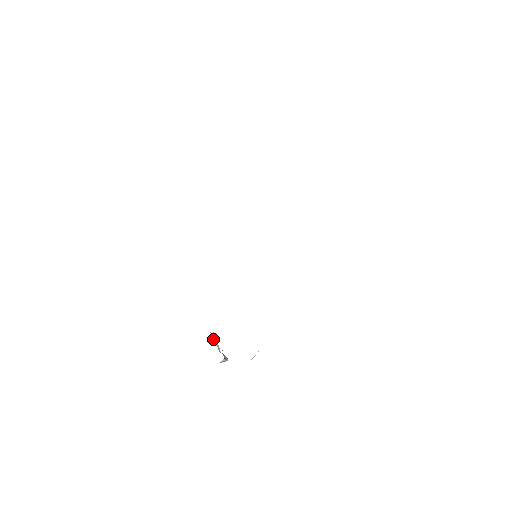
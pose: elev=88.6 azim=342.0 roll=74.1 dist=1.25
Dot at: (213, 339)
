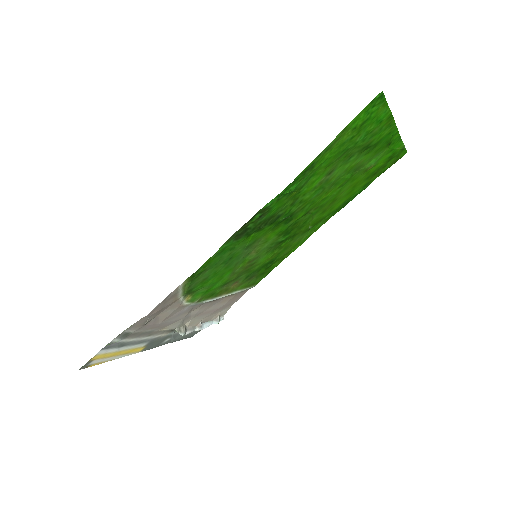
Dot at: (212, 320)
